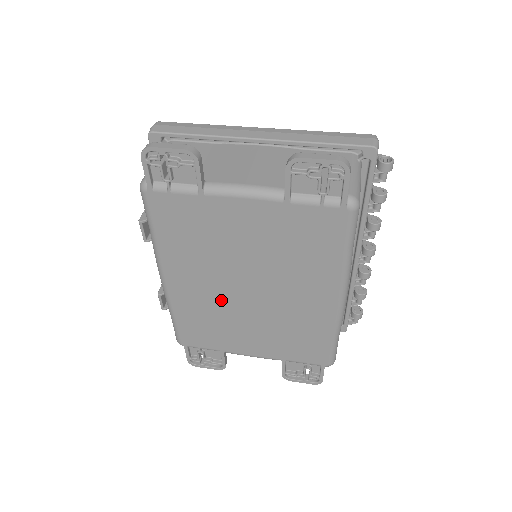
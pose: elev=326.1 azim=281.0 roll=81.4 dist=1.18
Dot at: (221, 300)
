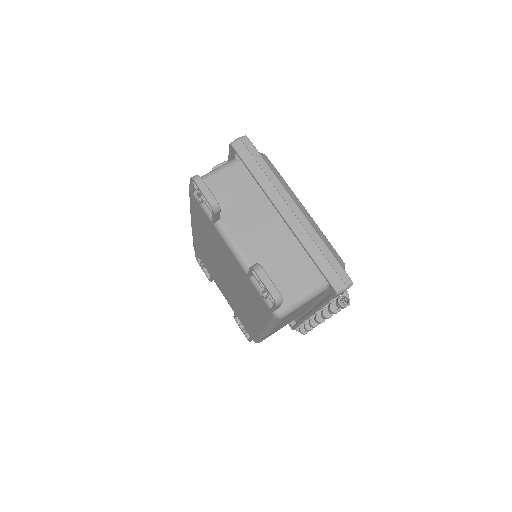
Dot at: (214, 262)
